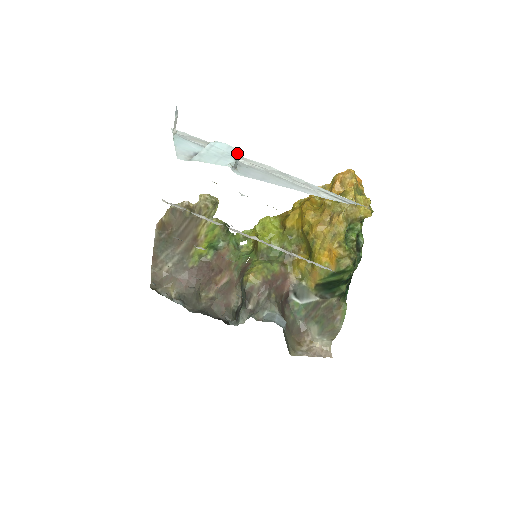
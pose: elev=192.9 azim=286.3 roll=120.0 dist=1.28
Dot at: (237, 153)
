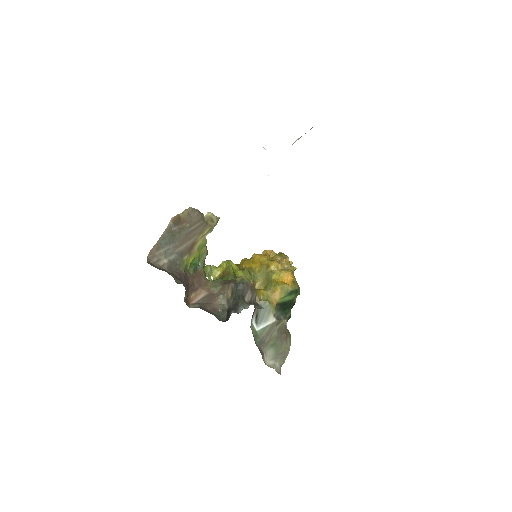
Dot at: occluded
